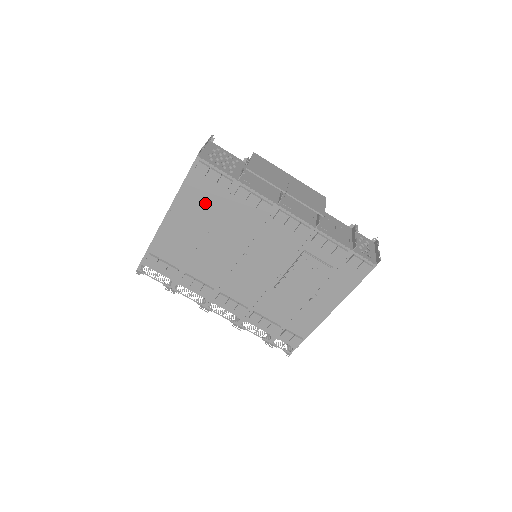
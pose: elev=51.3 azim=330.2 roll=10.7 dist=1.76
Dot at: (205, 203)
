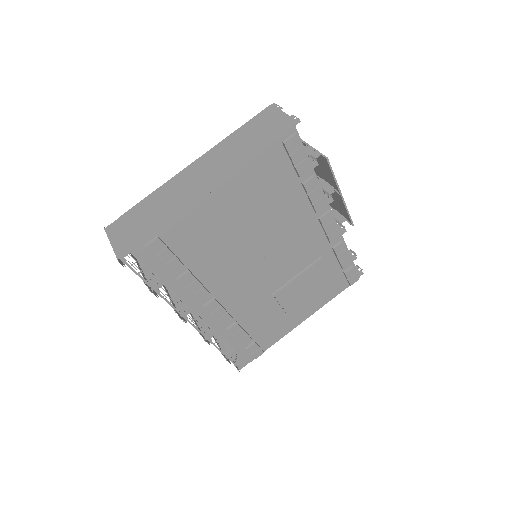
Dot at: (267, 185)
